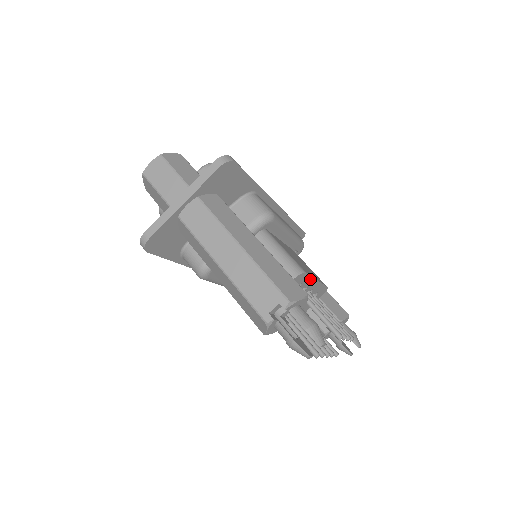
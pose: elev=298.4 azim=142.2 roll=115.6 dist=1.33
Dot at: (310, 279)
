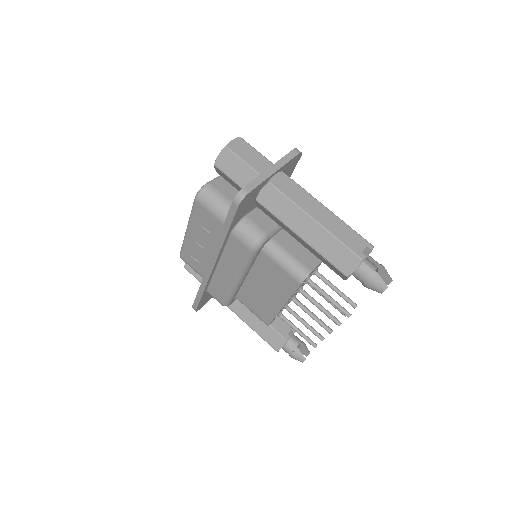
Dot at: occluded
